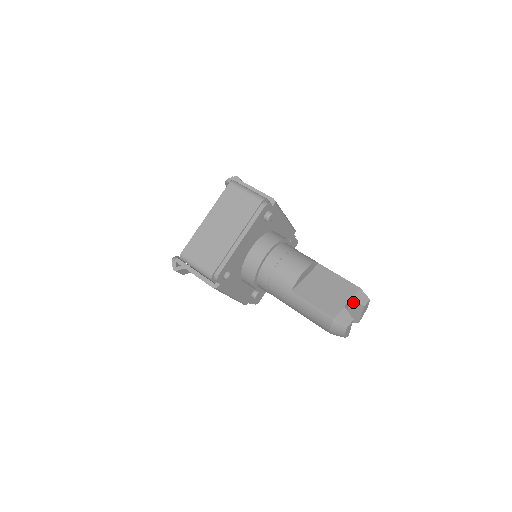
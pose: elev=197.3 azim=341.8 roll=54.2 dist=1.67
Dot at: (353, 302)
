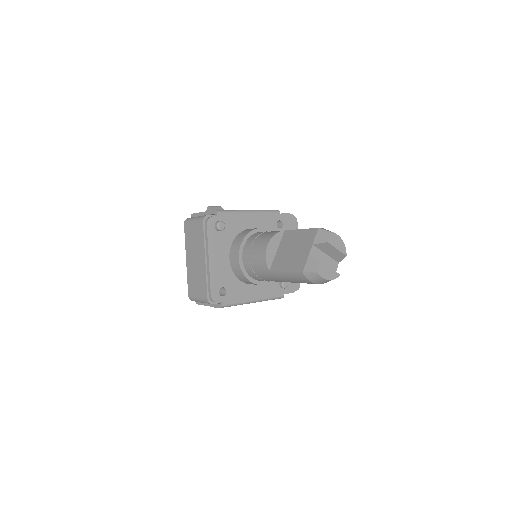
Dot at: (317, 245)
